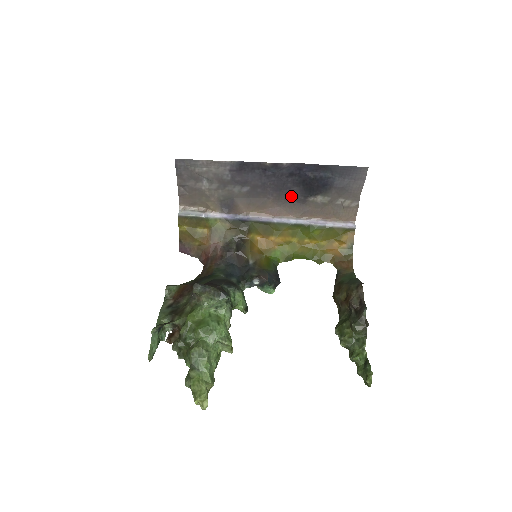
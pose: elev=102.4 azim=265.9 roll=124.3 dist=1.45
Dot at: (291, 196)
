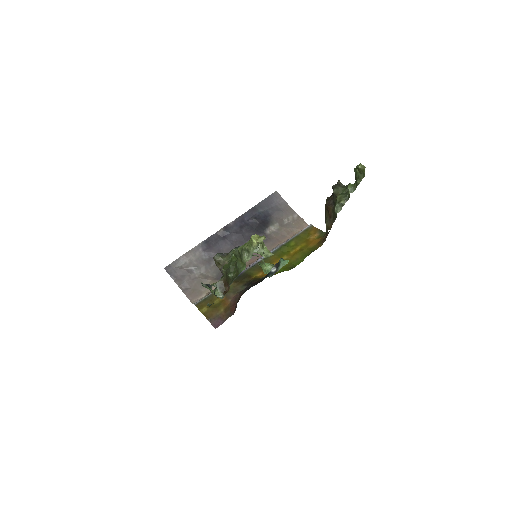
Dot at: occluded
